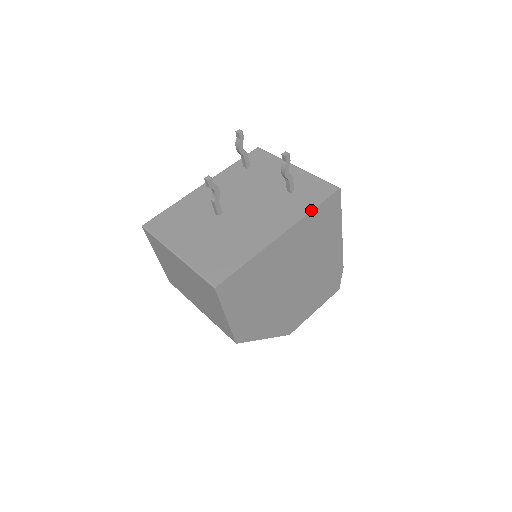
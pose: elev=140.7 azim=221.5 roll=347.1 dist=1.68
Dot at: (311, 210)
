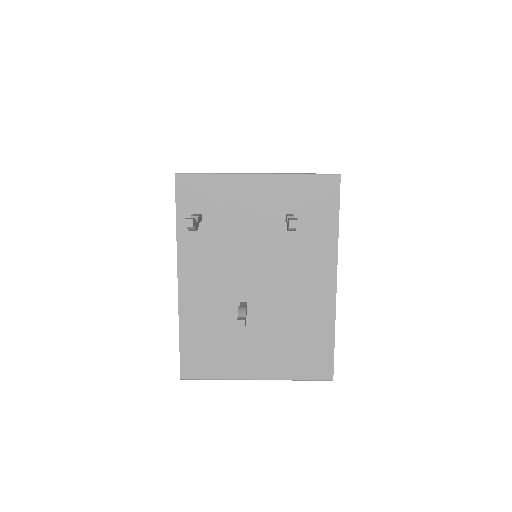
Dot at: (337, 230)
